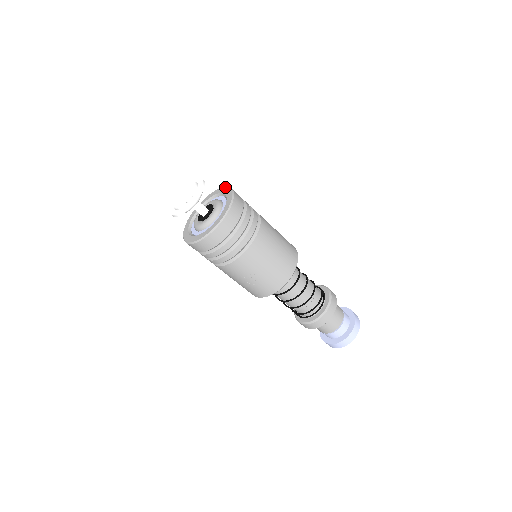
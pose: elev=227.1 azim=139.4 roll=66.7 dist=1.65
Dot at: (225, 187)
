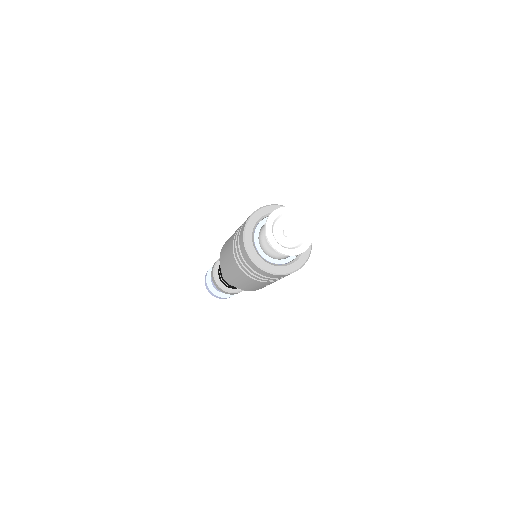
Dot at: occluded
